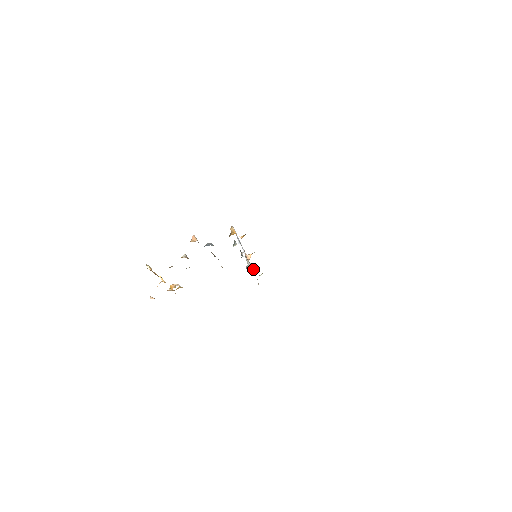
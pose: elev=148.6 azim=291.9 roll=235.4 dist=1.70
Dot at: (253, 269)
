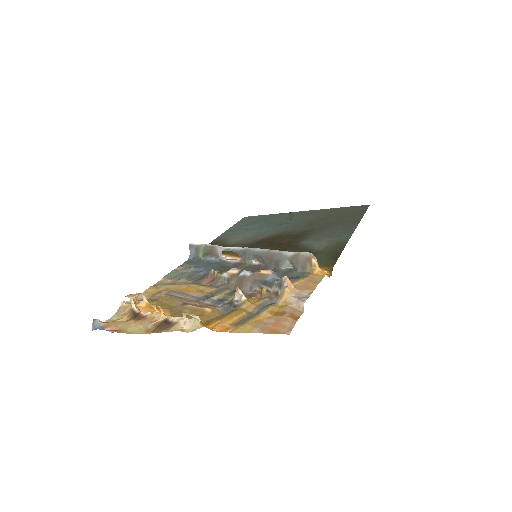
Dot at: occluded
